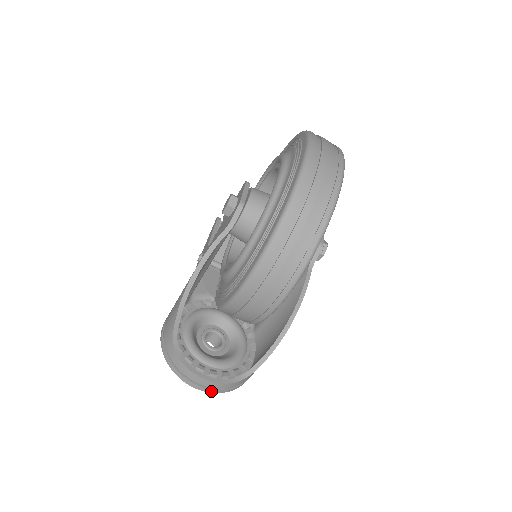
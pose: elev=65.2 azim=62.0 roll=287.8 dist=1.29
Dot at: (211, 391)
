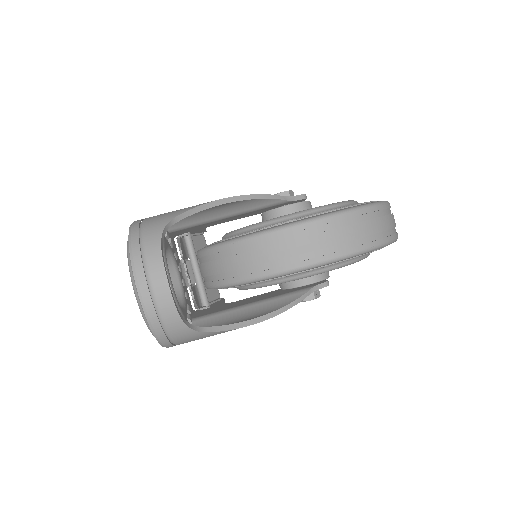
Dot at: (149, 306)
